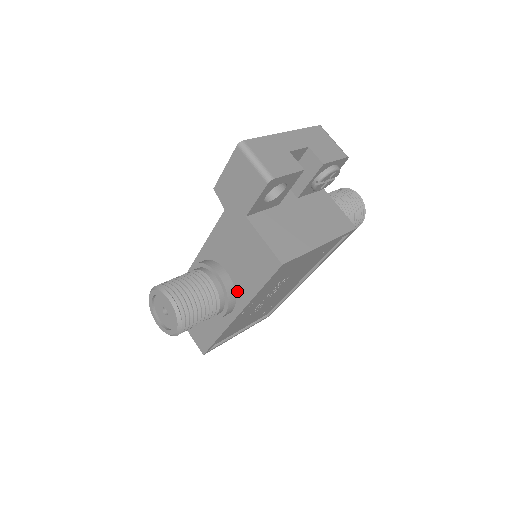
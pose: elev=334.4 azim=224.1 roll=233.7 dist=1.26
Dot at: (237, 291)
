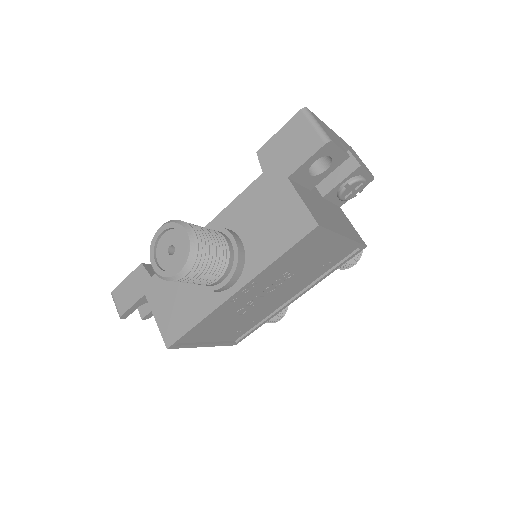
Dot at: (248, 261)
